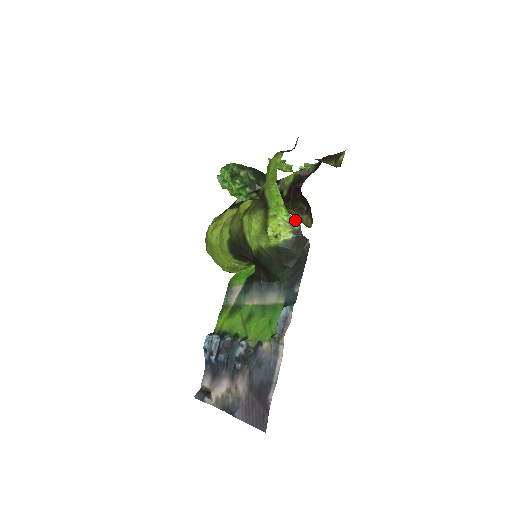
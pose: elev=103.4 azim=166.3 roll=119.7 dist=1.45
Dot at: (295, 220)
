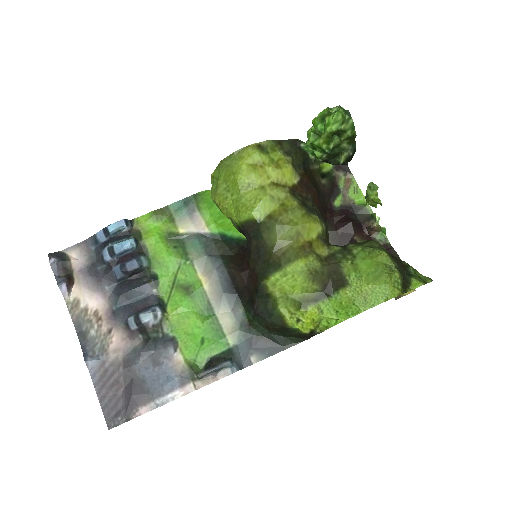
Dot at: occluded
